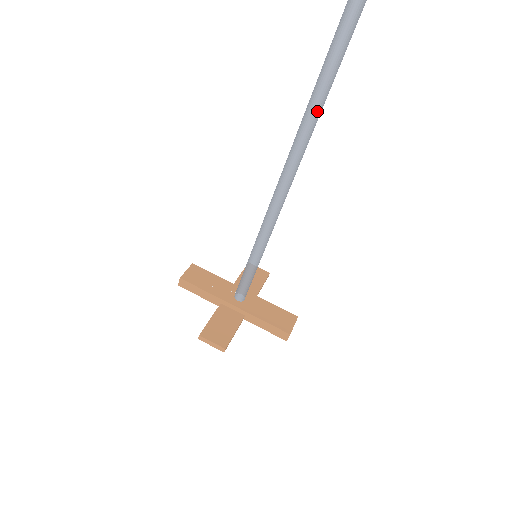
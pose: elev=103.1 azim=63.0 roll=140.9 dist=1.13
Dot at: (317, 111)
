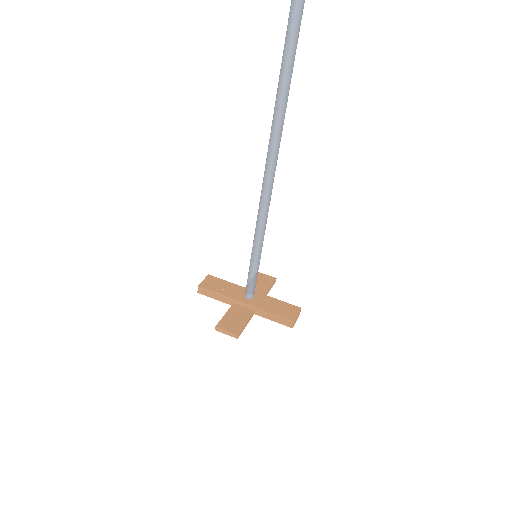
Dot at: (279, 127)
